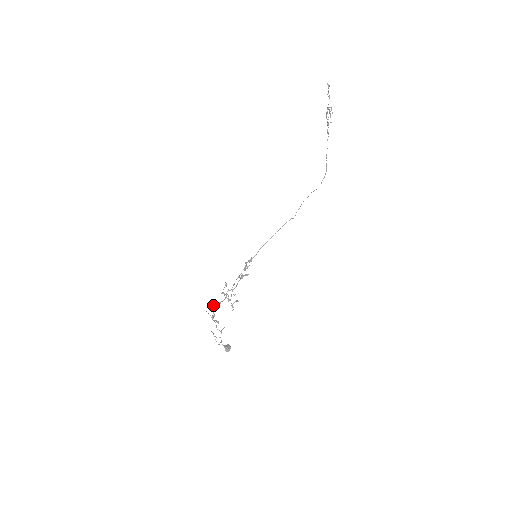
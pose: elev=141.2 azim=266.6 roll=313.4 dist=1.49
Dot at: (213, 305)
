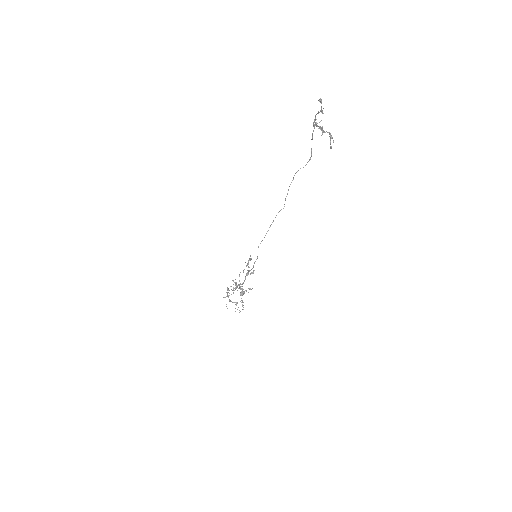
Dot at: occluded
